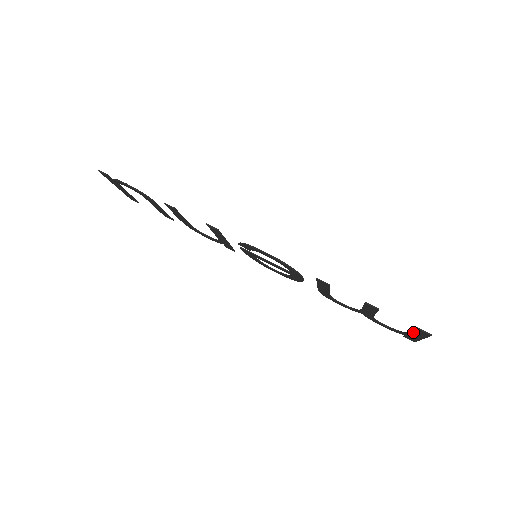
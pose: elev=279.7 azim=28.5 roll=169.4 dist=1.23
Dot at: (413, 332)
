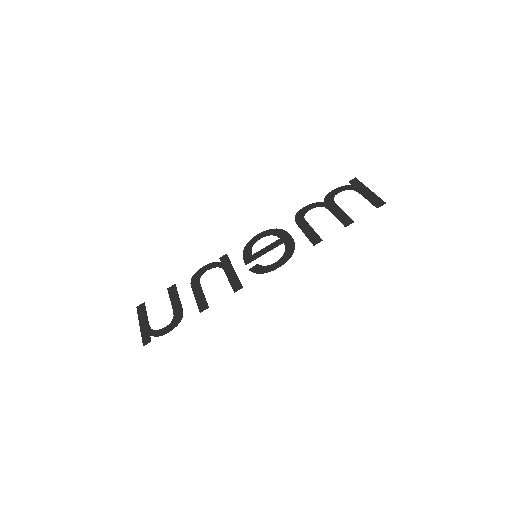
Dot at: (368, 199)
